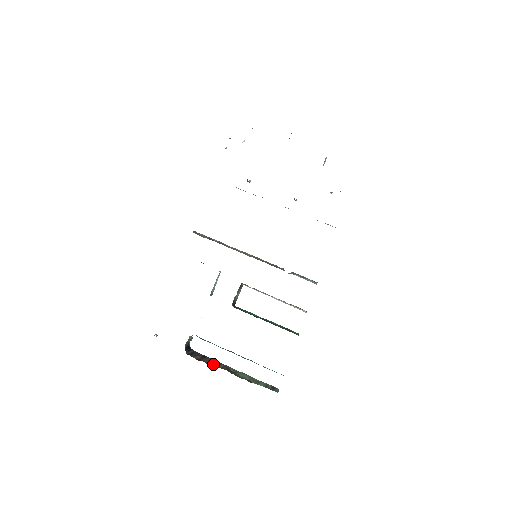
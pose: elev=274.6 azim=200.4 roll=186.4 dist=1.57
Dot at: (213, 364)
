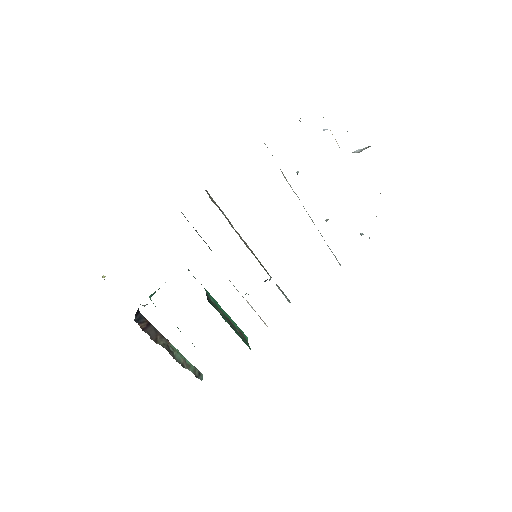
Dot at: (156, 337)
